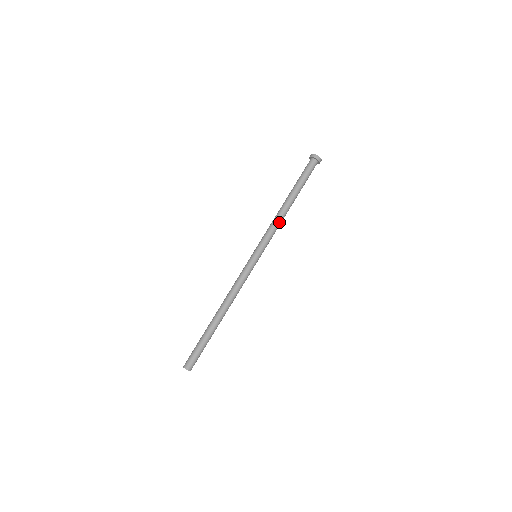
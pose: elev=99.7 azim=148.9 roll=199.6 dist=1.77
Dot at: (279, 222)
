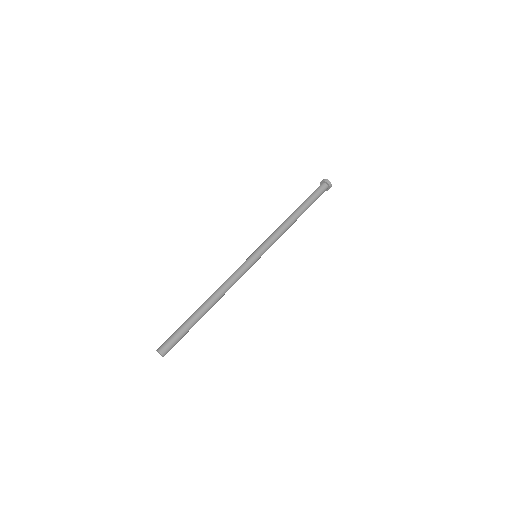
Dot at: (285, 231)
